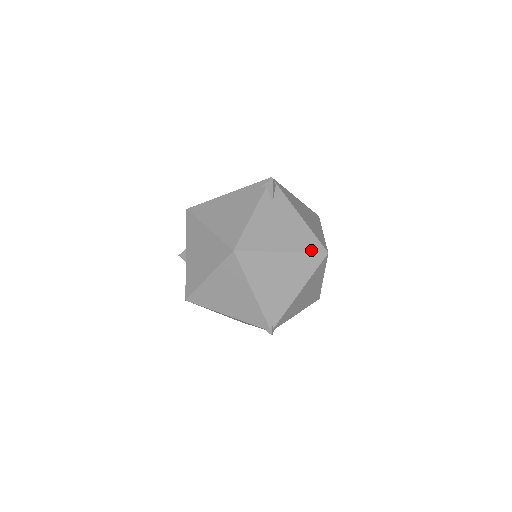
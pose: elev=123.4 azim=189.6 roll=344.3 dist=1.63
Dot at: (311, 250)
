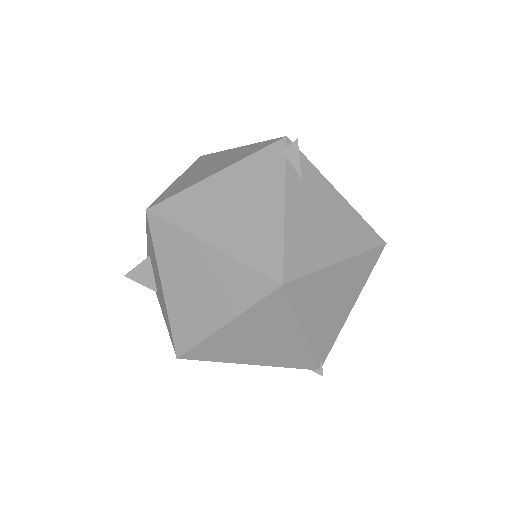
Dot at: (369, 246)
